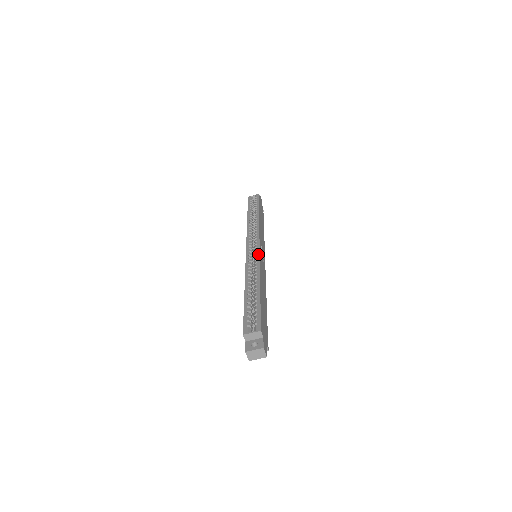
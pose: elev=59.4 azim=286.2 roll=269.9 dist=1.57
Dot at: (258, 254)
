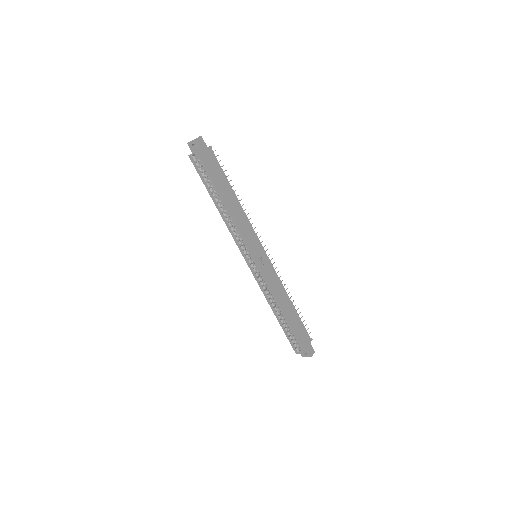
Dot at: (261, 275)
